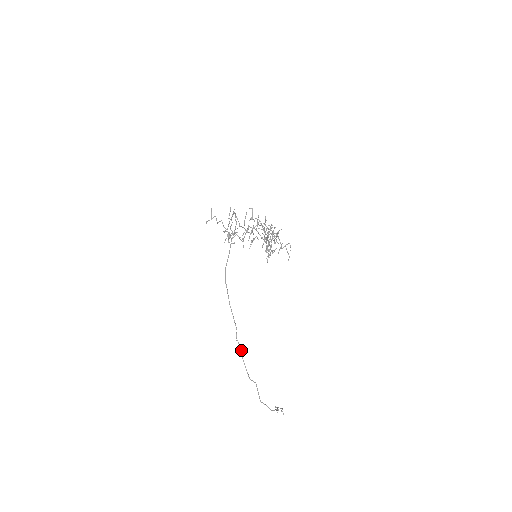
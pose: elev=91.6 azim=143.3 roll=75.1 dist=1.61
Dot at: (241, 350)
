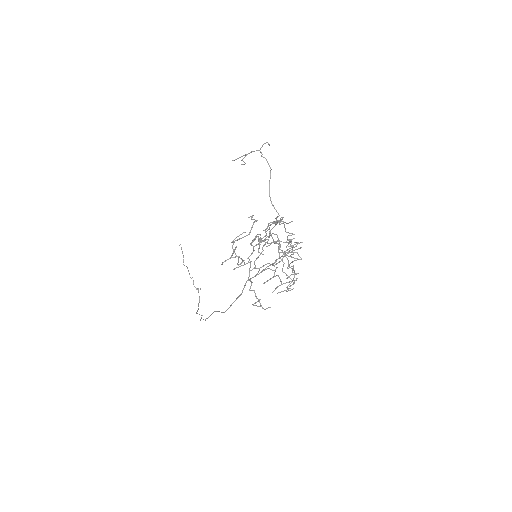
Dot at: occluded
